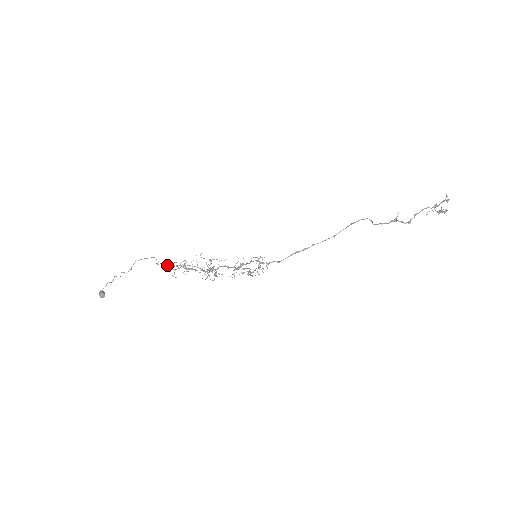
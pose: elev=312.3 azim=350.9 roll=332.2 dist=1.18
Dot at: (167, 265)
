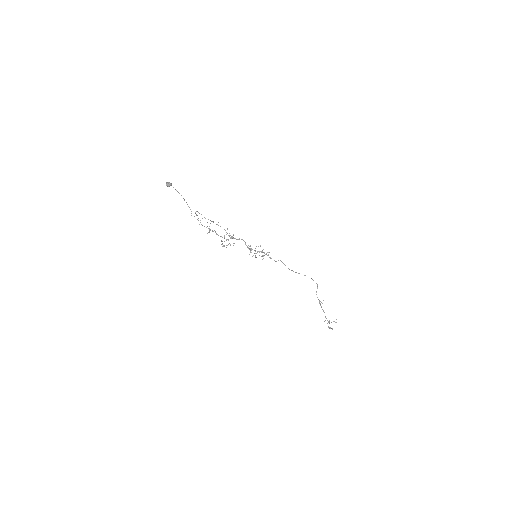
Dot at: occluded
